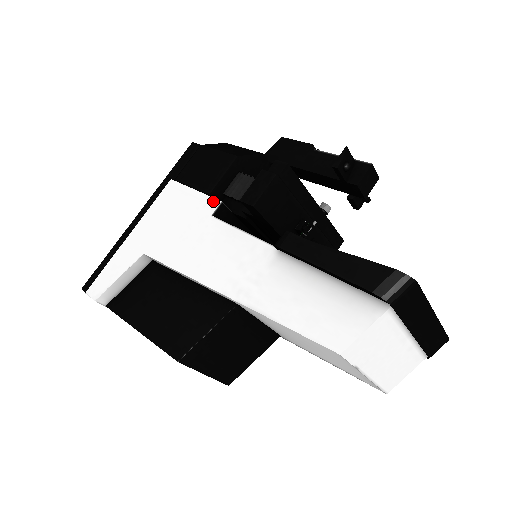
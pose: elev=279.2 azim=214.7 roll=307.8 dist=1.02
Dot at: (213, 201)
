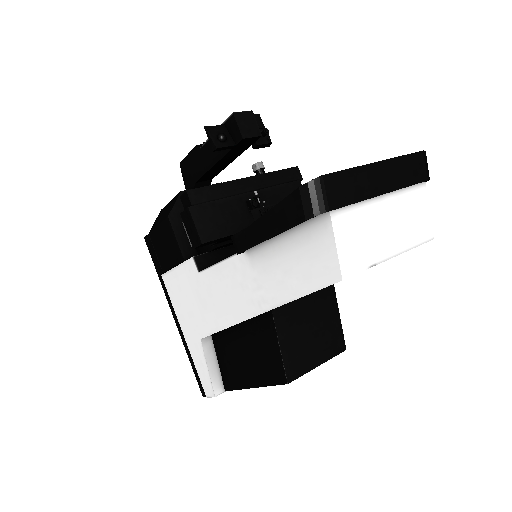
Dot at: (189, 262)
